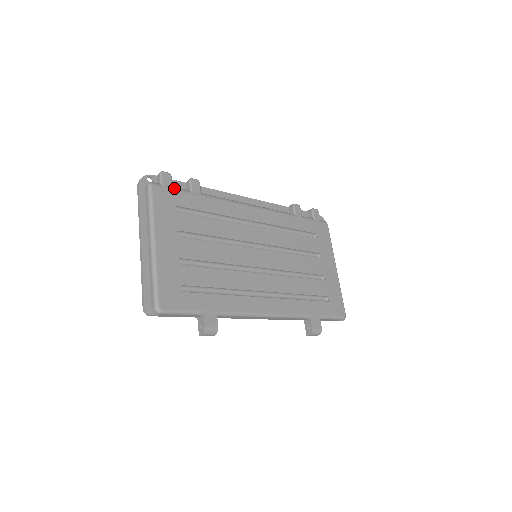
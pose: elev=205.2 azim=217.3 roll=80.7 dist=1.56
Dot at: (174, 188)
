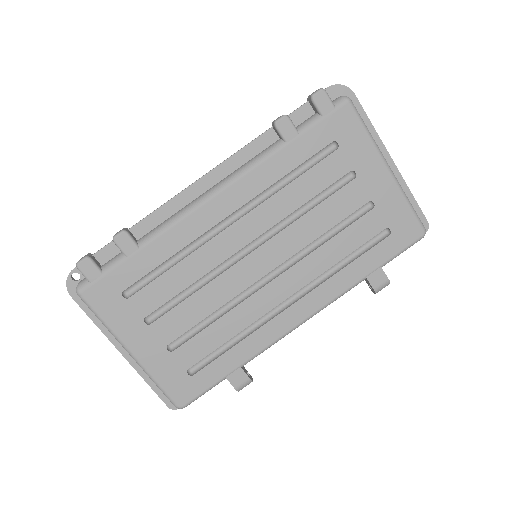
Dot at: (104, 272)
